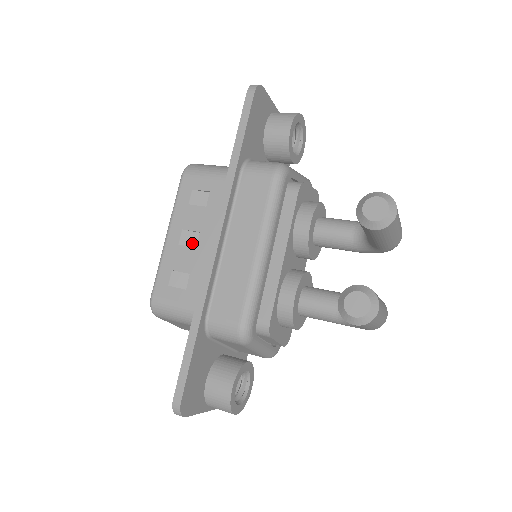
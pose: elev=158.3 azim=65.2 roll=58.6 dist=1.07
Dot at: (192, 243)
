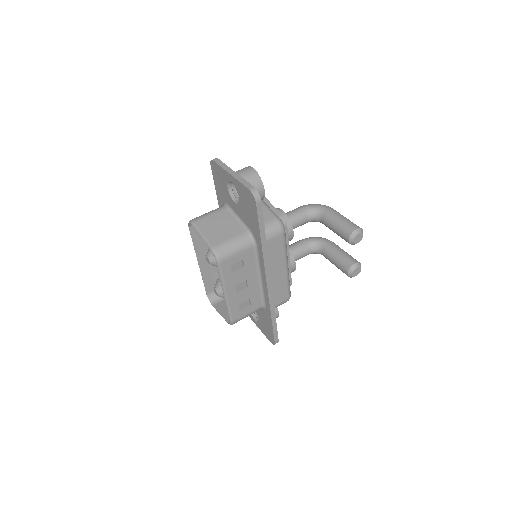
Dot at: (243, 287)
